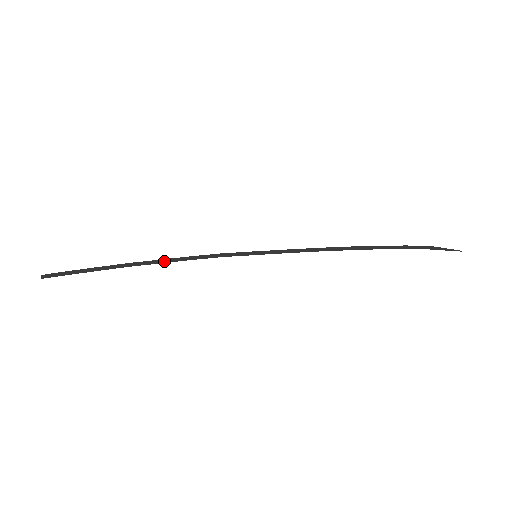
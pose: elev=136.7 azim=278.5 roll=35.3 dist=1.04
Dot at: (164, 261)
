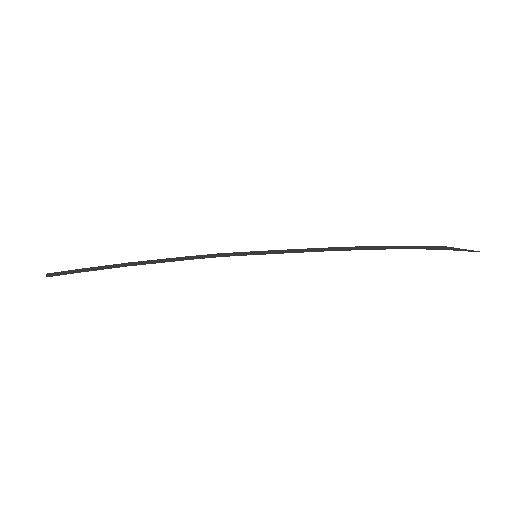
Dot at: (164, 261)
